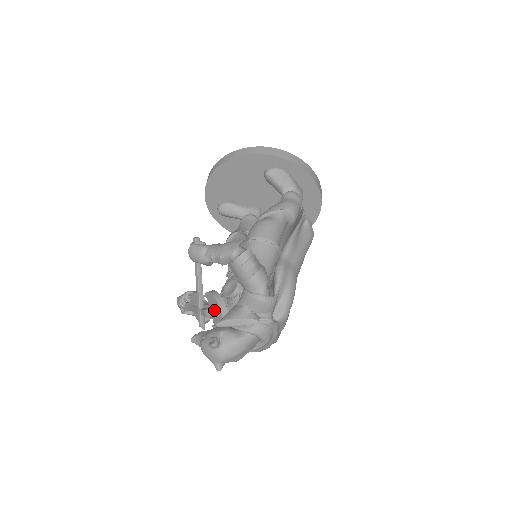
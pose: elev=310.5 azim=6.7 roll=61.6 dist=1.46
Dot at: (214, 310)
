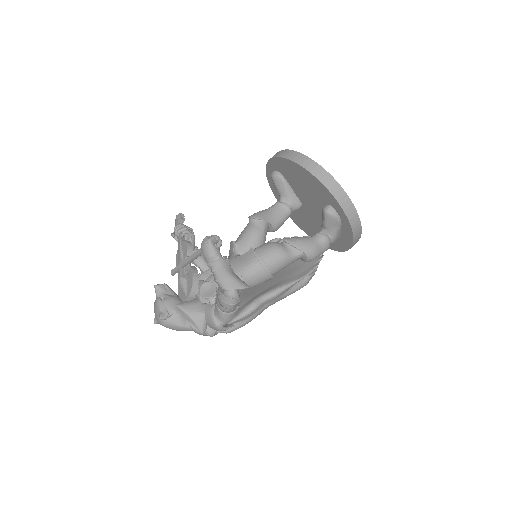
Dot at: (186, 287)
